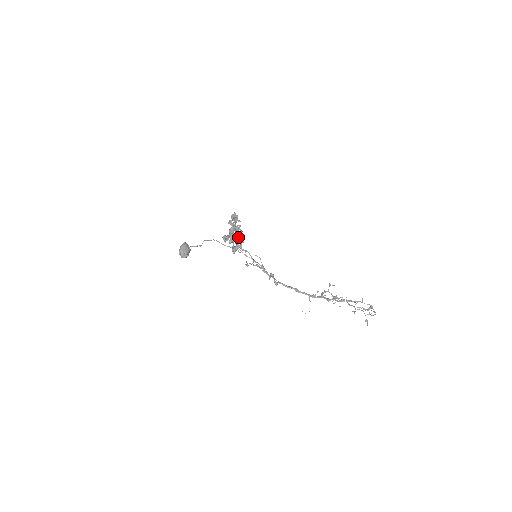
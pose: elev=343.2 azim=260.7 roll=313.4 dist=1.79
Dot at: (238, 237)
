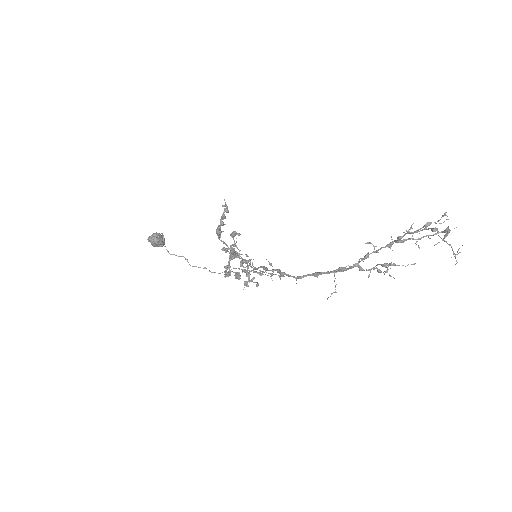
Dot at: (224, 216)
